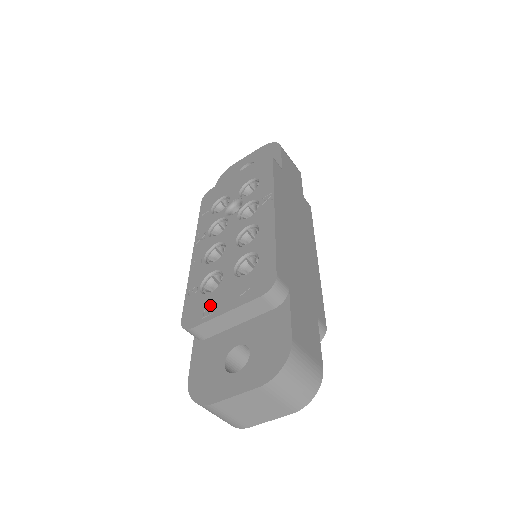
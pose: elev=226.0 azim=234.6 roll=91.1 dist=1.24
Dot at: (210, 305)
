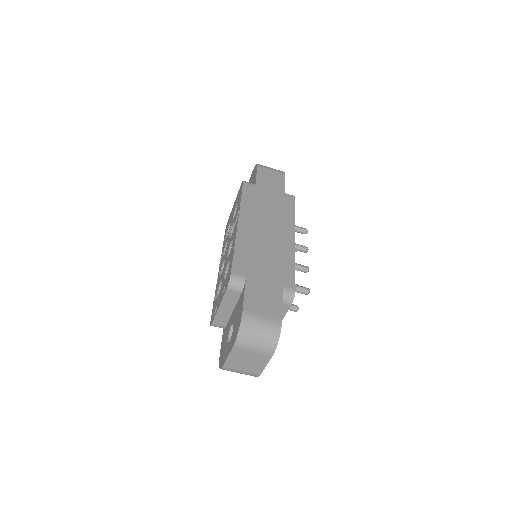
Dot at: (216, 305)
